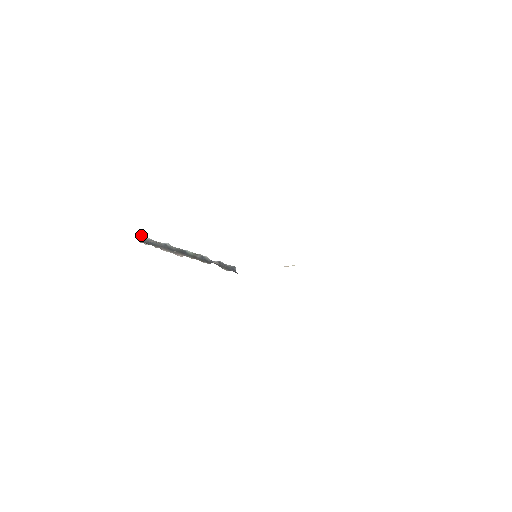
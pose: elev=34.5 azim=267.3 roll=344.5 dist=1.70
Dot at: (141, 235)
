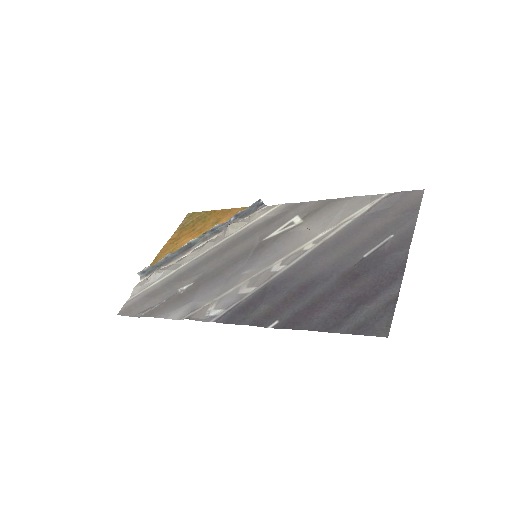
Dot at: occluded
